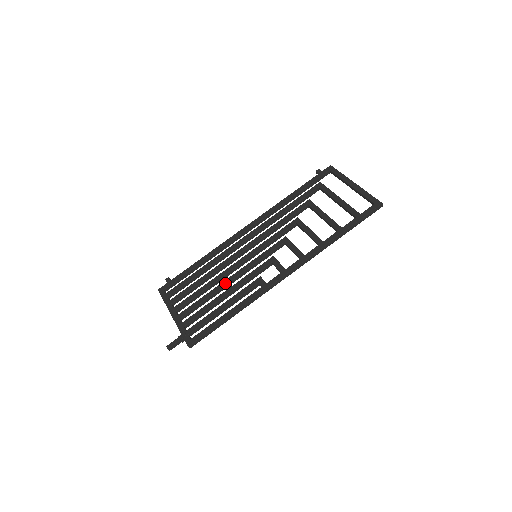
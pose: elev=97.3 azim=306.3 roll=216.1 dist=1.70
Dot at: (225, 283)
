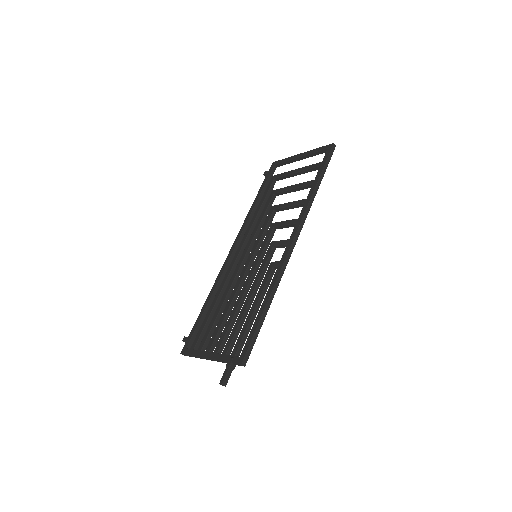
Dot at: (242, 293)
